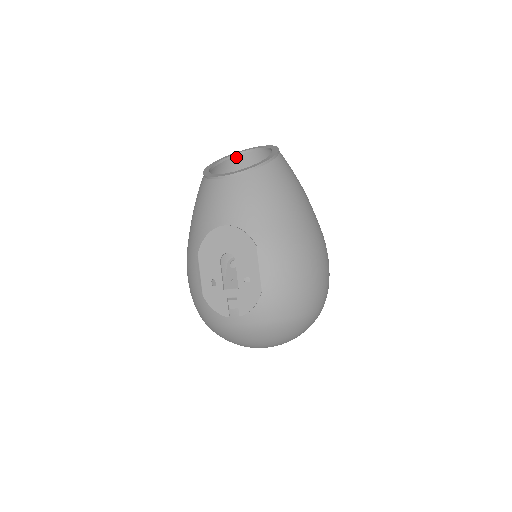
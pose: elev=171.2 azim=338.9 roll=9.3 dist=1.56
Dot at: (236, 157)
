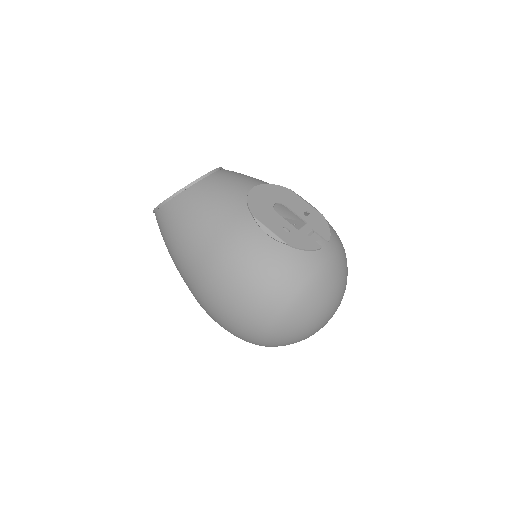
Dot at: occluded
